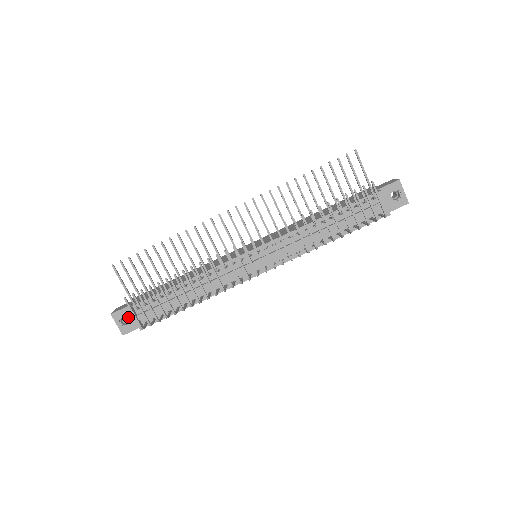
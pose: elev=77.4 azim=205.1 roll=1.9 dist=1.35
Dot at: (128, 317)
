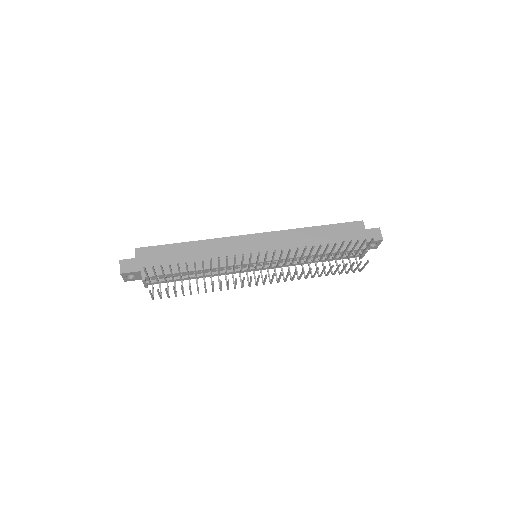
Dot at: (135, 275)
